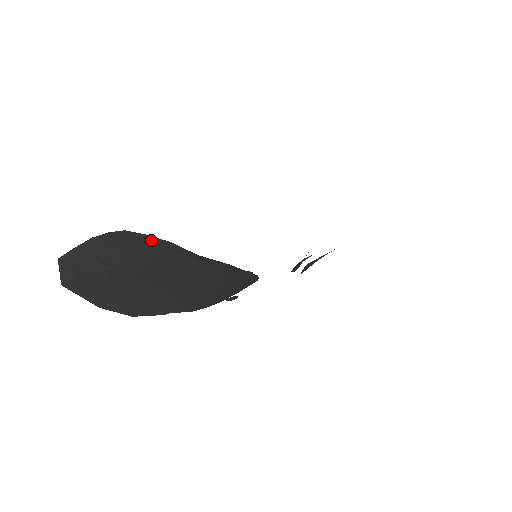
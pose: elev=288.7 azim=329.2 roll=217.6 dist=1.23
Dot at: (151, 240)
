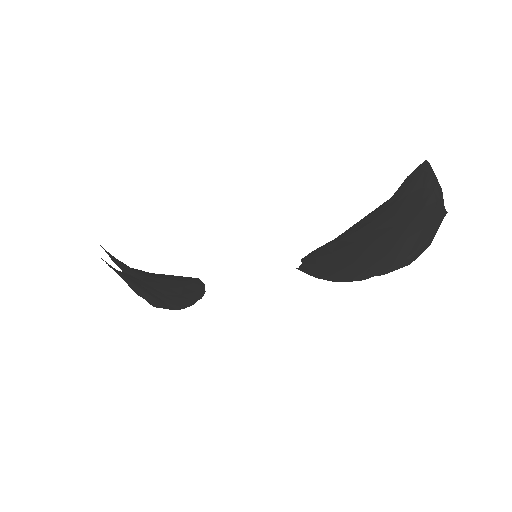
Dot at: occluded
